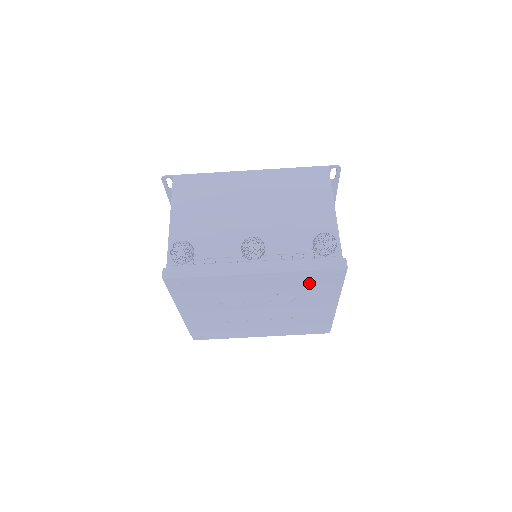
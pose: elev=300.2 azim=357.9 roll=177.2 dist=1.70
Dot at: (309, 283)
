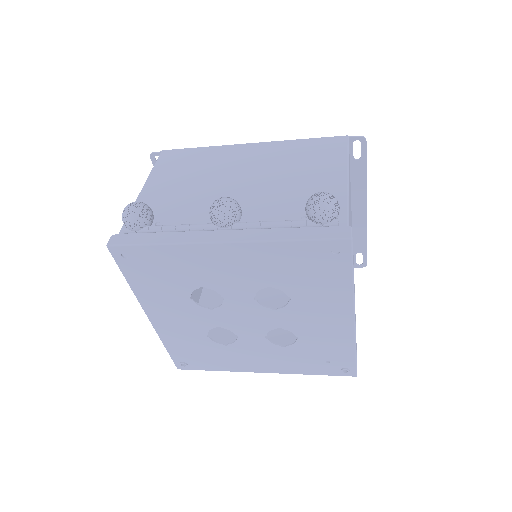
Dot at: (302, 268)
